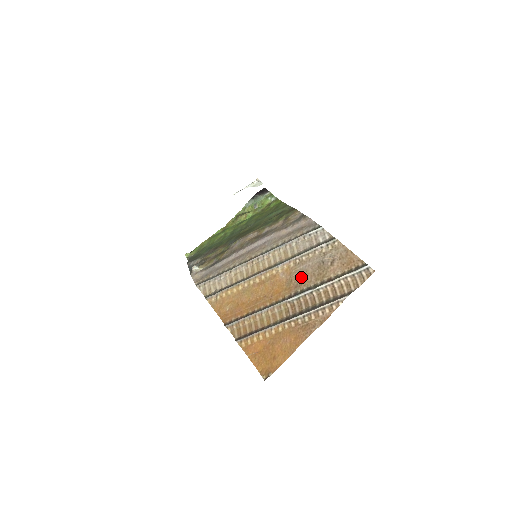
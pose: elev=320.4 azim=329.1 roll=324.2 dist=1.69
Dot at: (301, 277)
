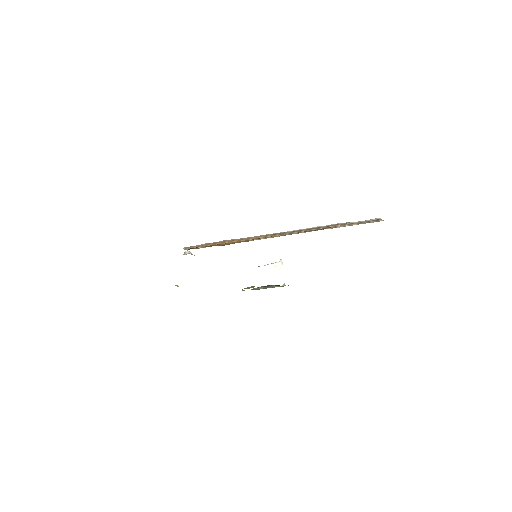
Dot at: occluded
